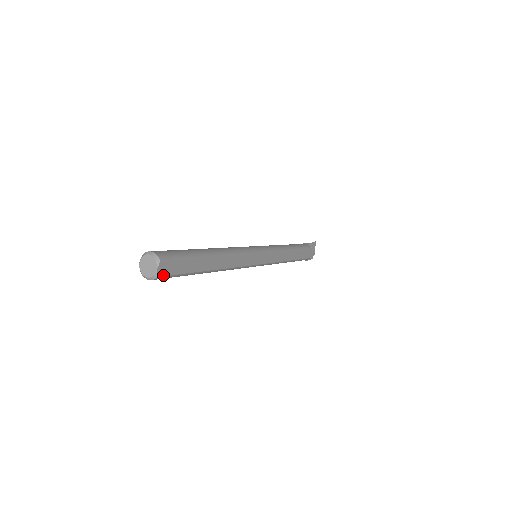
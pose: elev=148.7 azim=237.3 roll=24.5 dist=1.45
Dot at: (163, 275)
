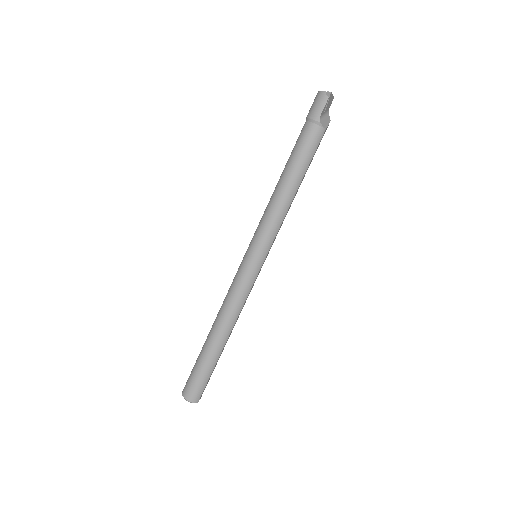
Dot at: occluded
